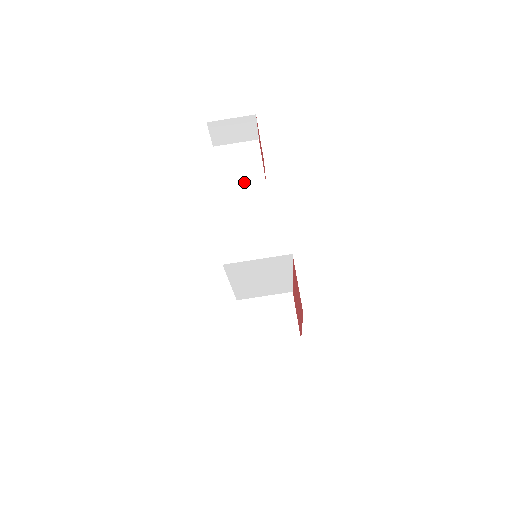
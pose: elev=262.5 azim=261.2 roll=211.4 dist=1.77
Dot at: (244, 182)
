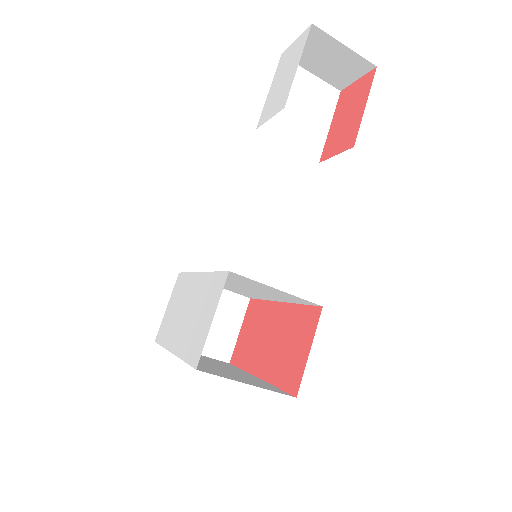
Dot at: (295, 140)
